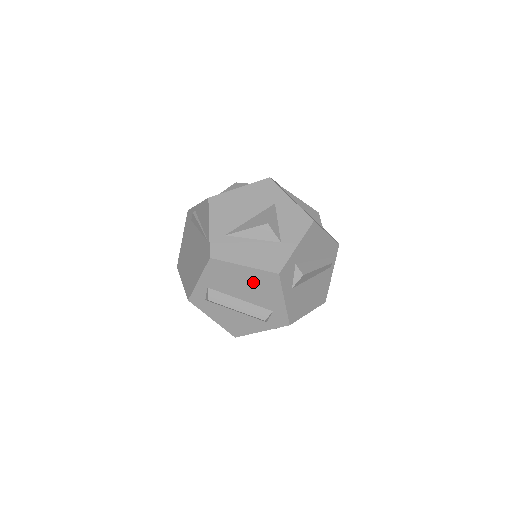
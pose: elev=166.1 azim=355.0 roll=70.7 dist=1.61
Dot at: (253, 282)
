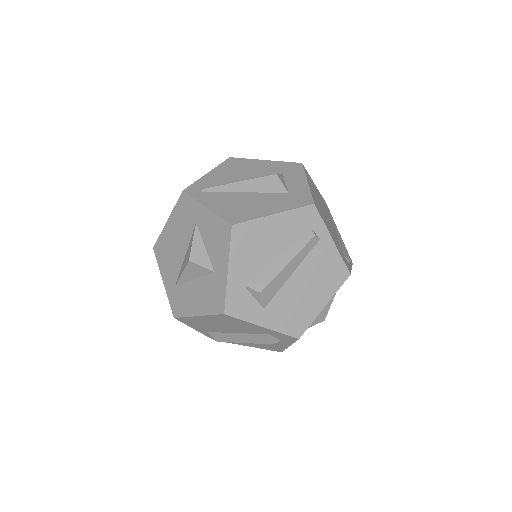
Dot at: (222, 322)
